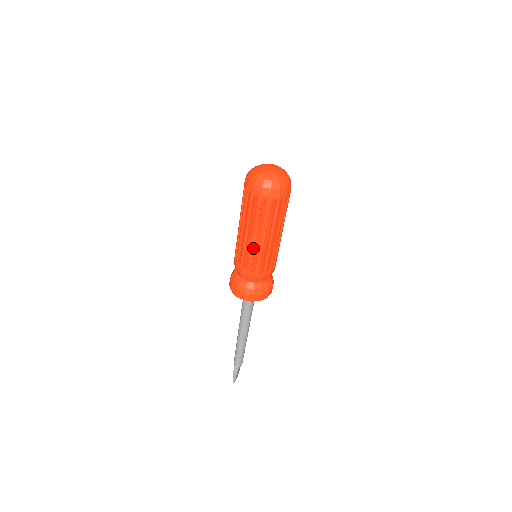
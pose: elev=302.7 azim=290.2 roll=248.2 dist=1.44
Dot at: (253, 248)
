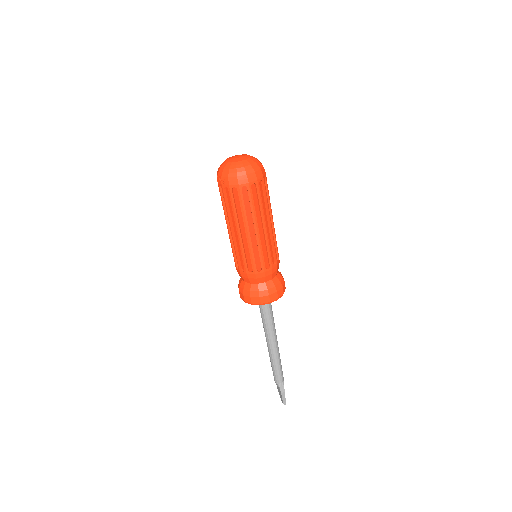
Dot at: (260, 243)
